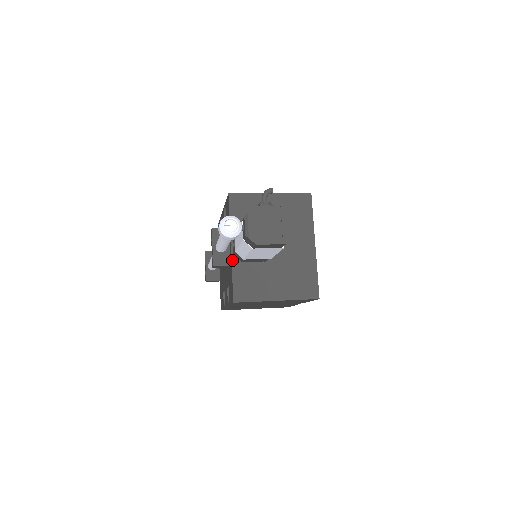
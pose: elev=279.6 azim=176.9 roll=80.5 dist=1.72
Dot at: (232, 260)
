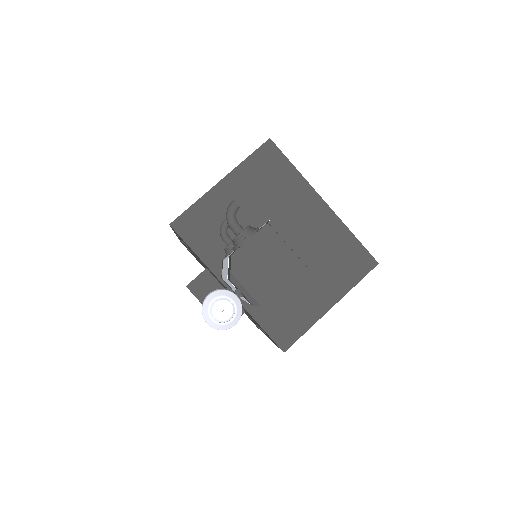
Dot at: (242, 304)
